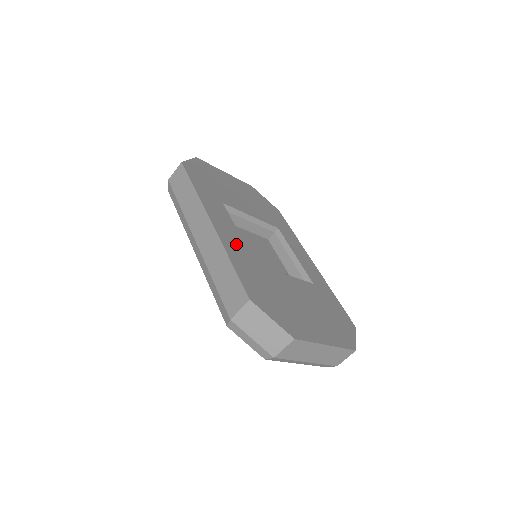
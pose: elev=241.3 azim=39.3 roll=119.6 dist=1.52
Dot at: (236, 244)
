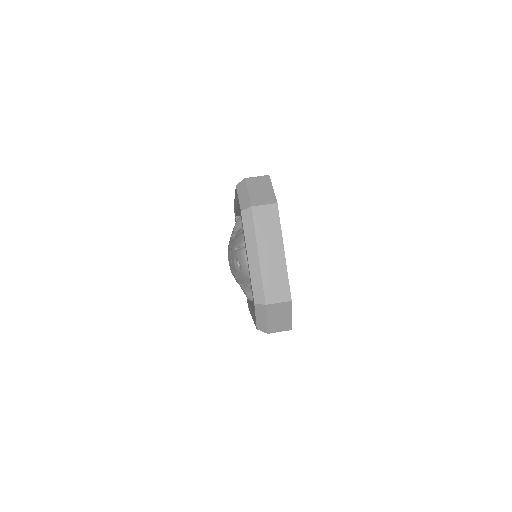
Dot at: occluded
